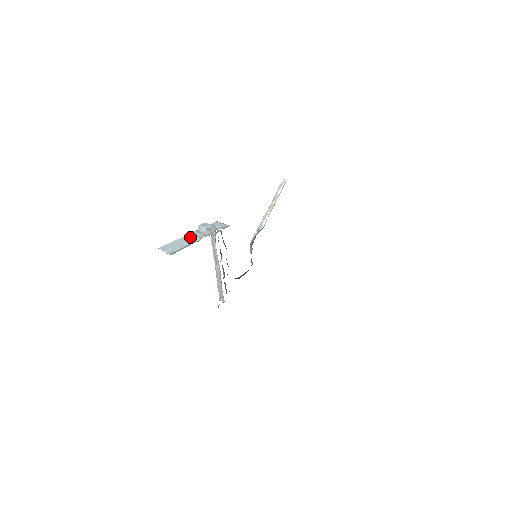
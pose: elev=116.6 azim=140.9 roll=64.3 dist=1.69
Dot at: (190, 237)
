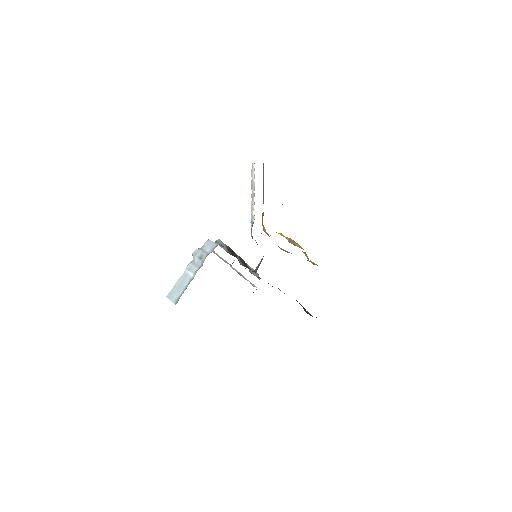
Dot at: (187, 273)
